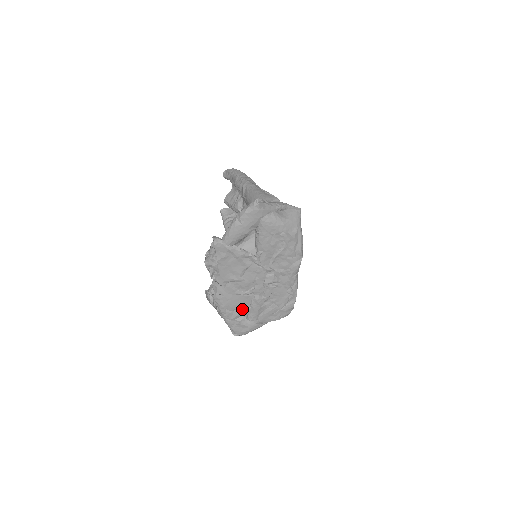
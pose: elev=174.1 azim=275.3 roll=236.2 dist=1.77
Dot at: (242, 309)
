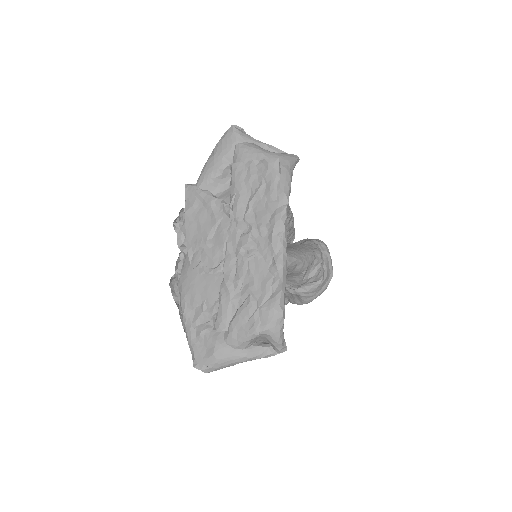
Dot at: (208, 304)
